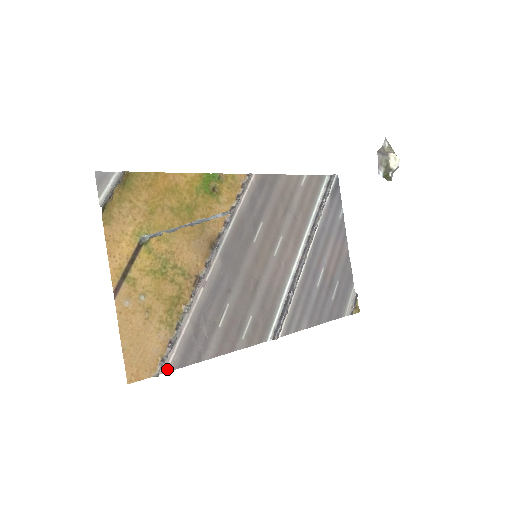
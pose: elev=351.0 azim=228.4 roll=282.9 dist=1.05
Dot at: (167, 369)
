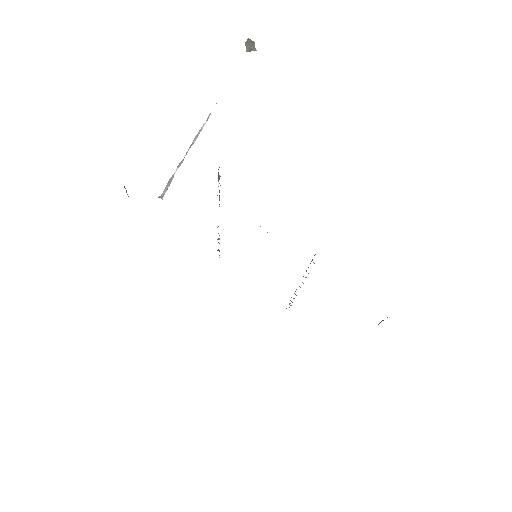
Dot at: occluded
